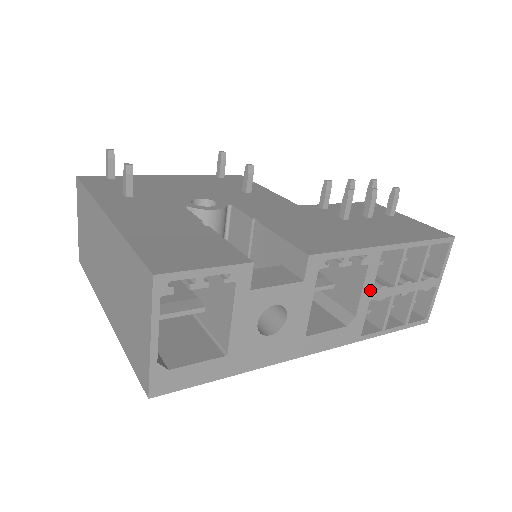
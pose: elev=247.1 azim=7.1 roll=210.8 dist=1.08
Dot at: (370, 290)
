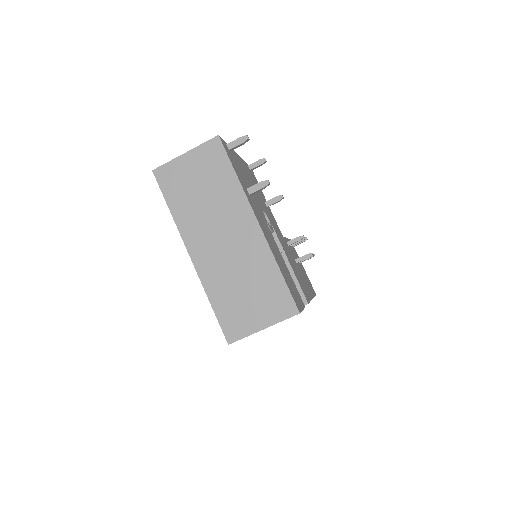
Dot at: occluded
